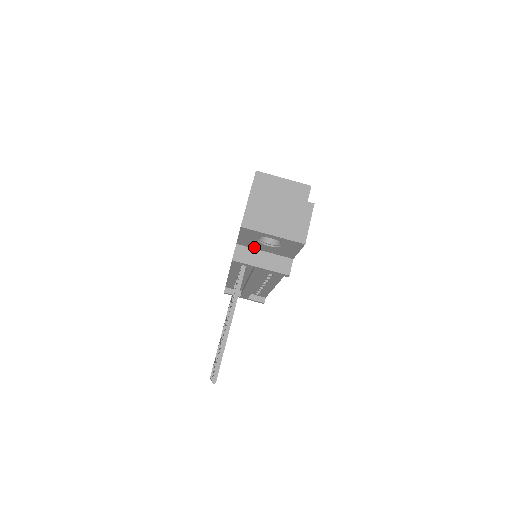
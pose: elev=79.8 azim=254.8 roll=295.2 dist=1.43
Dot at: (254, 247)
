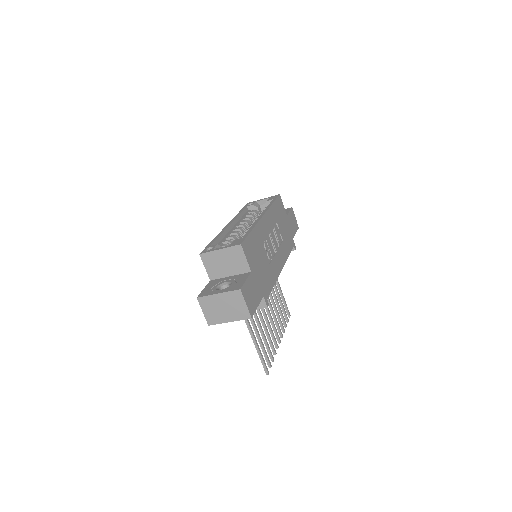
Dot at: occluded
